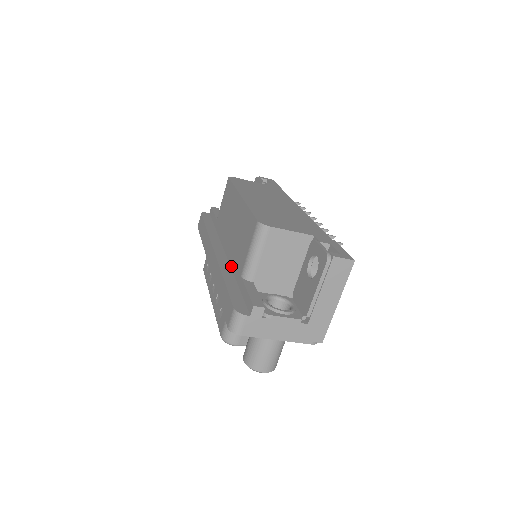
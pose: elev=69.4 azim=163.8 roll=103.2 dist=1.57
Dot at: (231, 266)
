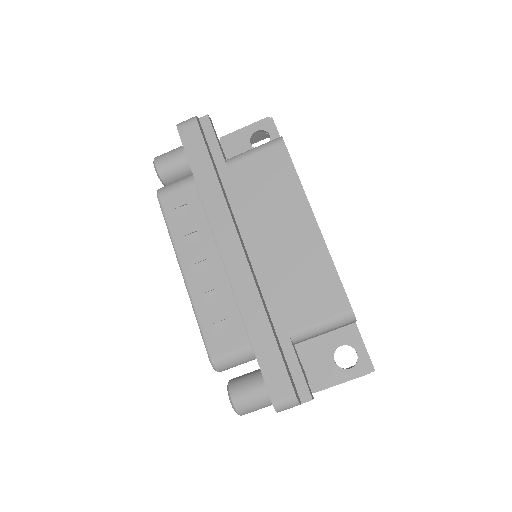
Dot at: (264, 293)
